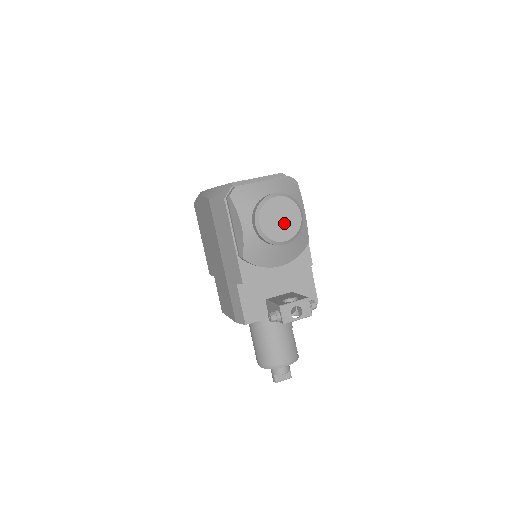
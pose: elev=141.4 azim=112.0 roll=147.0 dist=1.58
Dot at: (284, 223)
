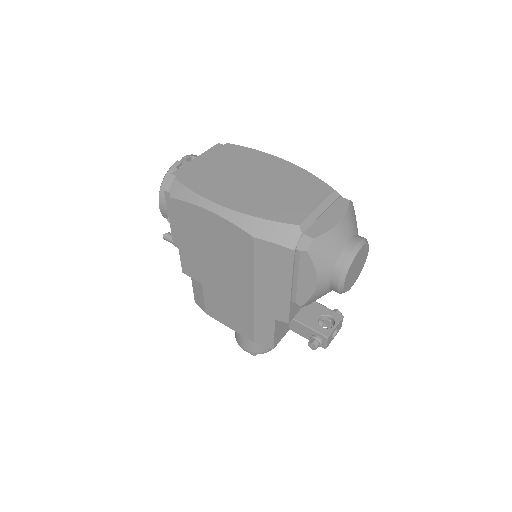
Dot at: (357, 270)
